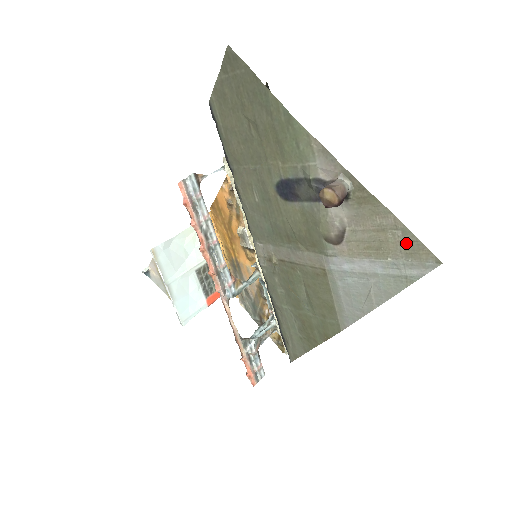
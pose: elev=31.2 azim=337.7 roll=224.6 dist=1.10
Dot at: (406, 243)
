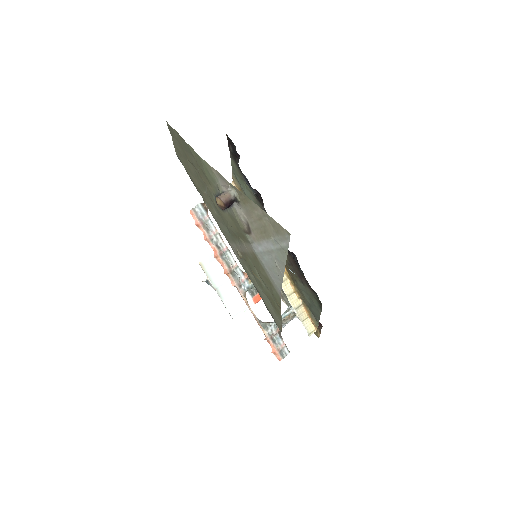
Dot at: (272, 225)
